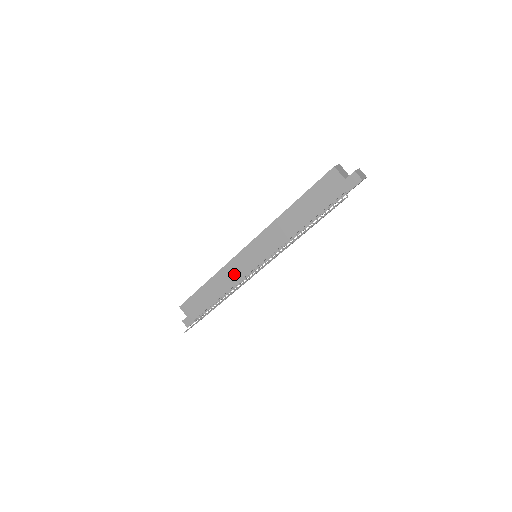
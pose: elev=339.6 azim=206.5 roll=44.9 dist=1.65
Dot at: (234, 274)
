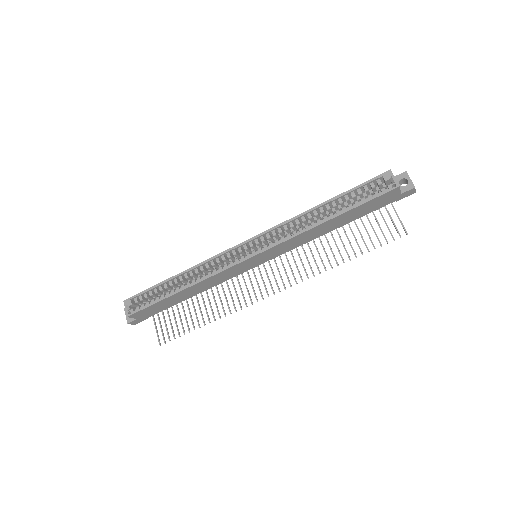
Dot at: (224, 277)
